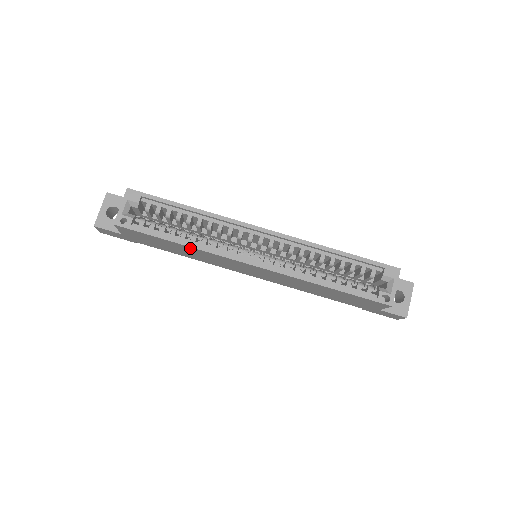
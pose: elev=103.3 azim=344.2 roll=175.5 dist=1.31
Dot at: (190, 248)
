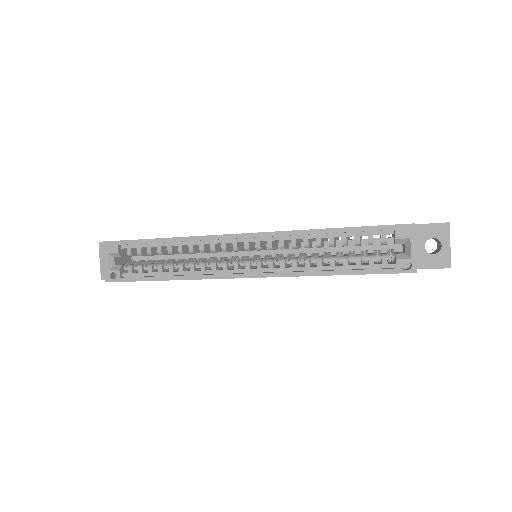
Dot at: (182, 279)
